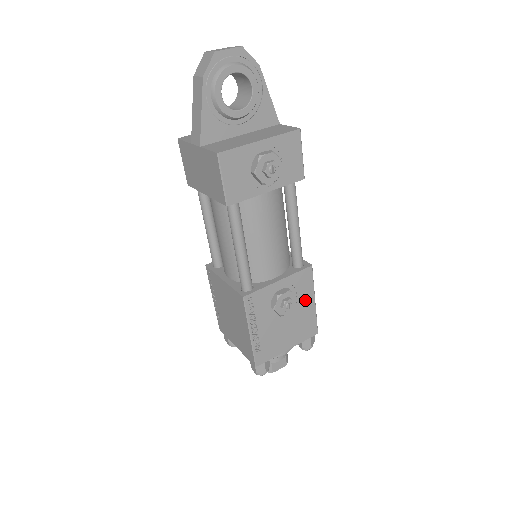
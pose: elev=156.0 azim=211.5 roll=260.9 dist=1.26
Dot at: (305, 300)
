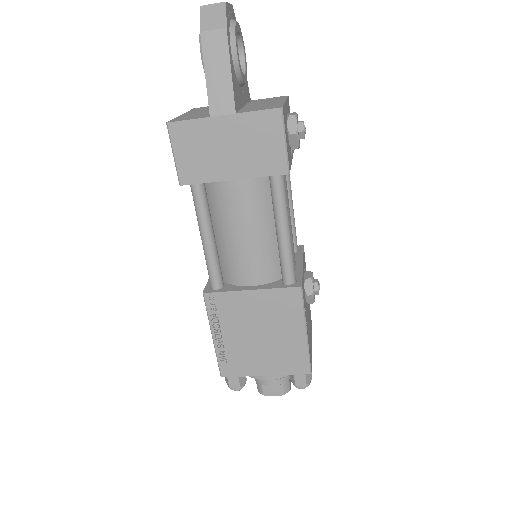
Dot at: occluded
